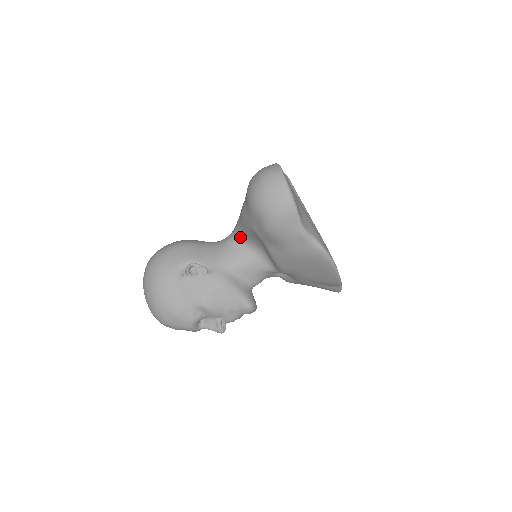
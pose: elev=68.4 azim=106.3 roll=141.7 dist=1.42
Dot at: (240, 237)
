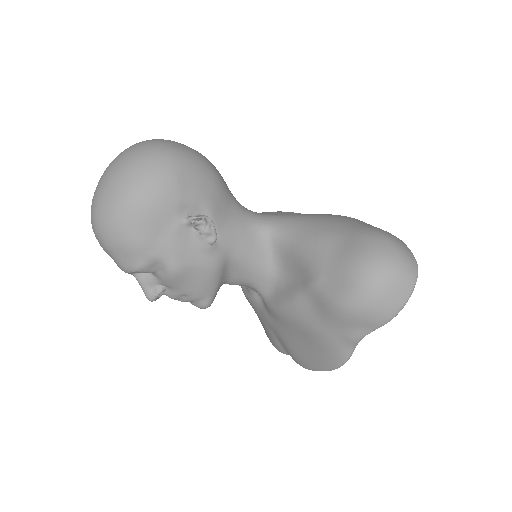
Dot at: (276, 240)
